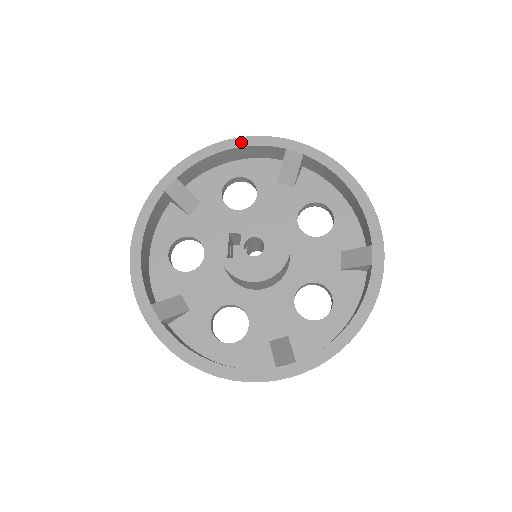
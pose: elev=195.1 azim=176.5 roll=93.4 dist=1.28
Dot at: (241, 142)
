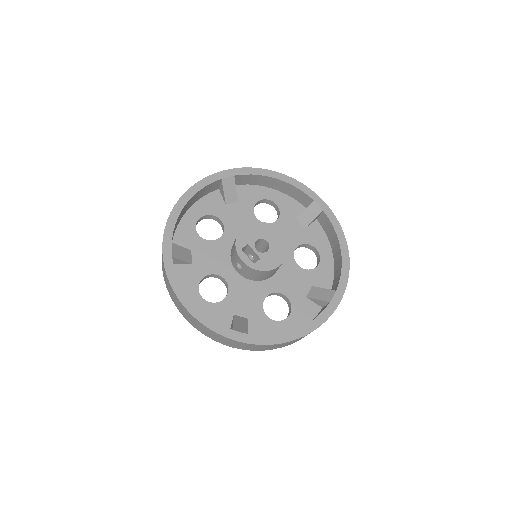
Dot at: (191, 192)
